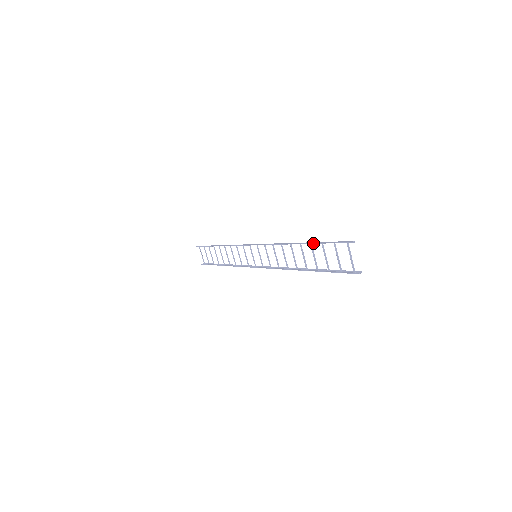
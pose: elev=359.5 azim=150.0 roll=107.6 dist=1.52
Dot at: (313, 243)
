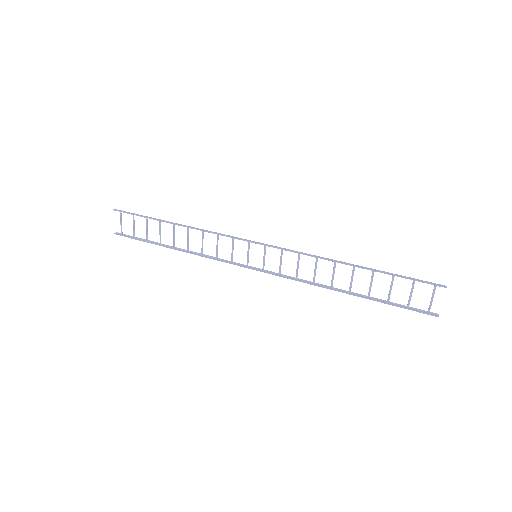
Dot at: (382, 272)
